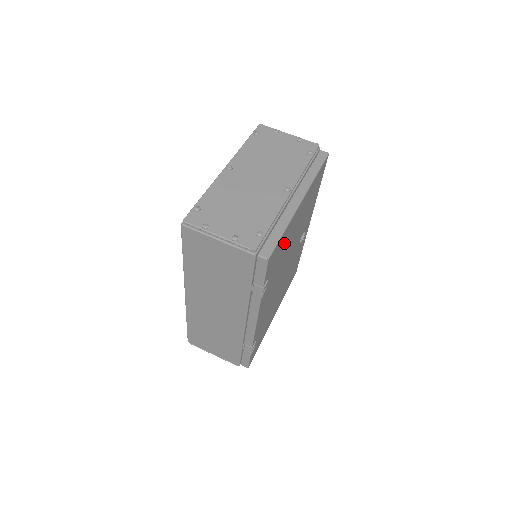
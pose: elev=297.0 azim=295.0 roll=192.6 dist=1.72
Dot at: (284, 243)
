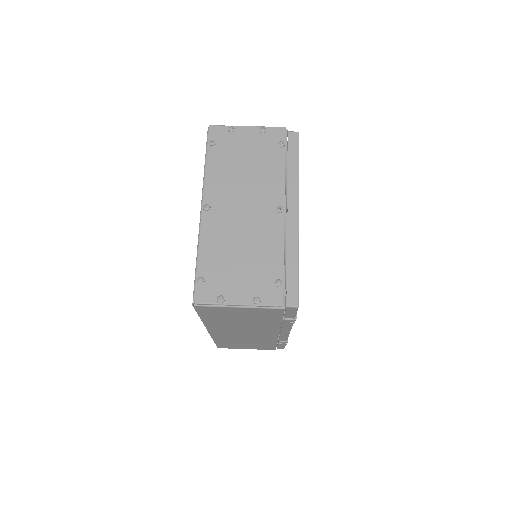
Dot at: occluded
